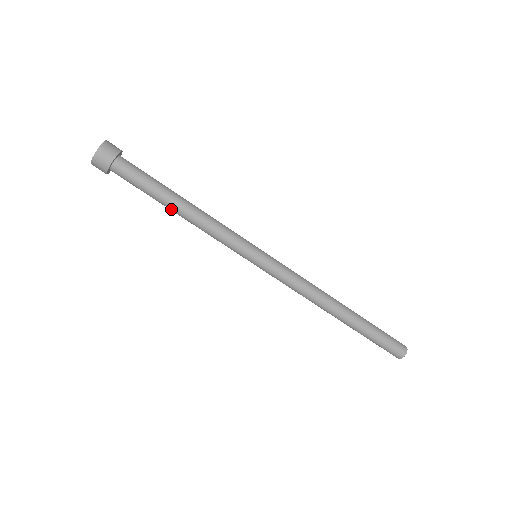
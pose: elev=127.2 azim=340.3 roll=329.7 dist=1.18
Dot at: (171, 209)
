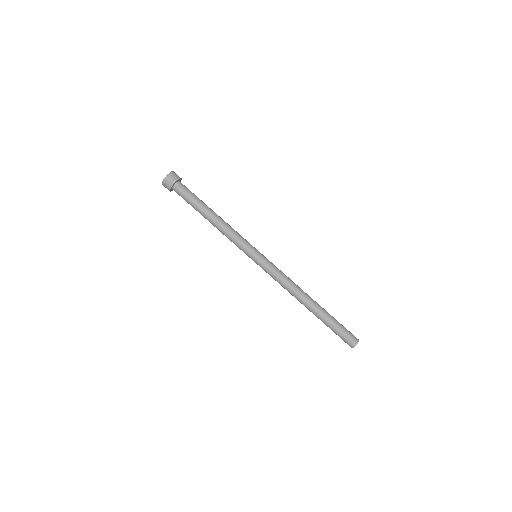
Dot at: (205, 218)
